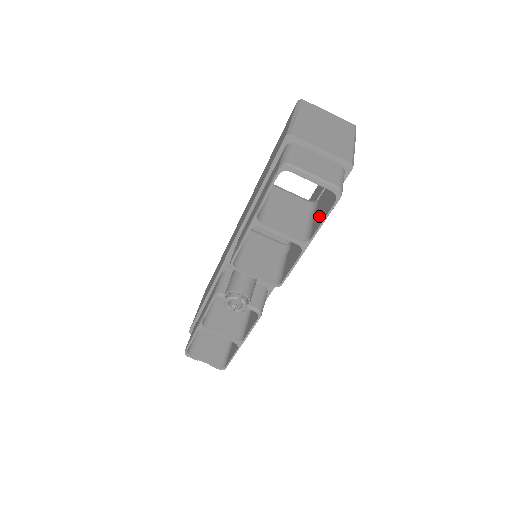
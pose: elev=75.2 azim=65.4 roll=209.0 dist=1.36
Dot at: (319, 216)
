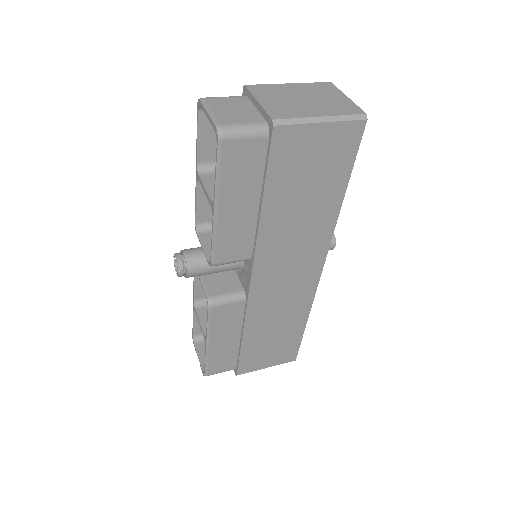
Dot at: (237, 181)
